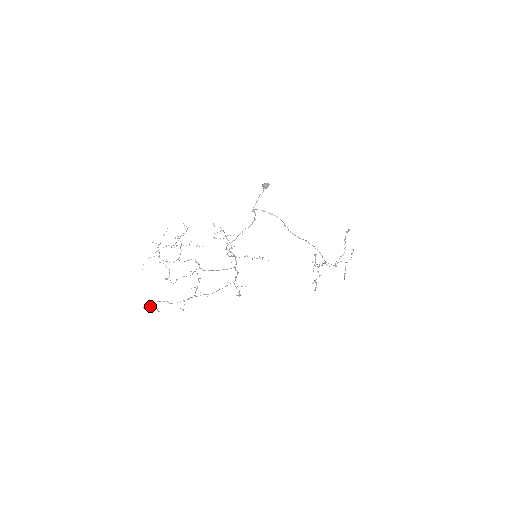
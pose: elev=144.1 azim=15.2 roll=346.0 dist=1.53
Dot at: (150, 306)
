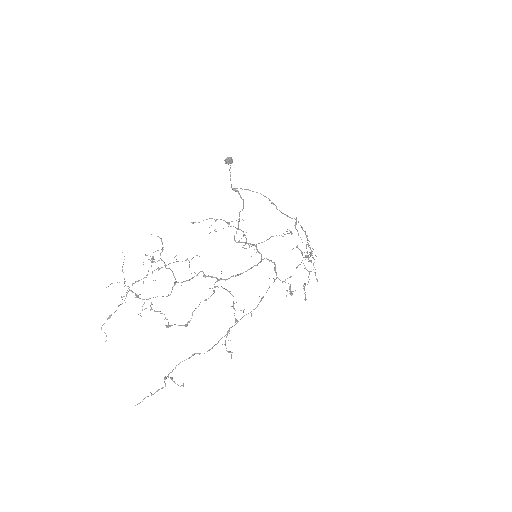
Dot at: occluded
